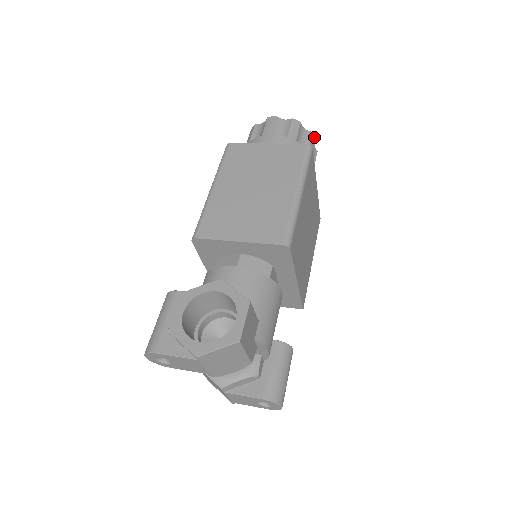
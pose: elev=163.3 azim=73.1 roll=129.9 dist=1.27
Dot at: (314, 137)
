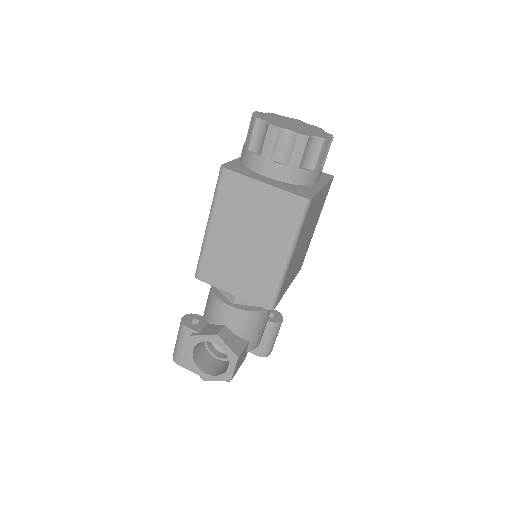
Dot at: (326, 142)
